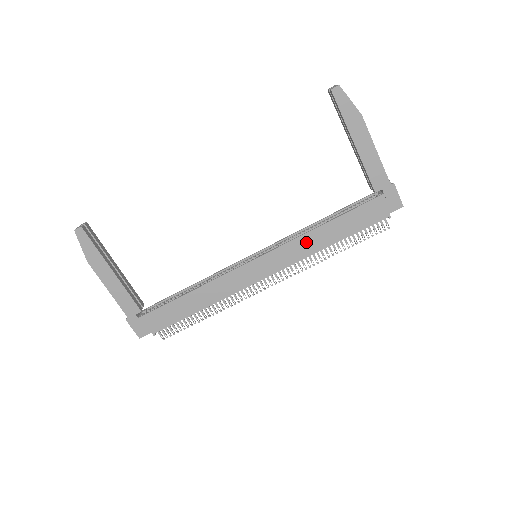
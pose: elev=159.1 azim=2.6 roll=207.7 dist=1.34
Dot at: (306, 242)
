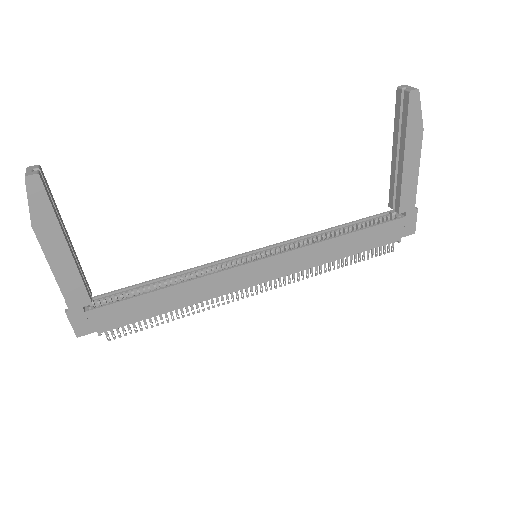
Dot at: (316, 251)
